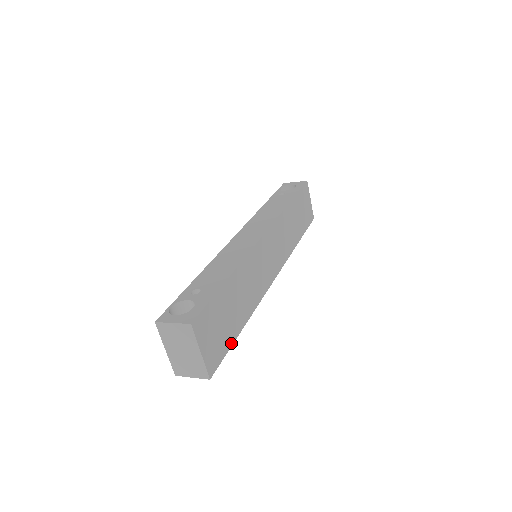
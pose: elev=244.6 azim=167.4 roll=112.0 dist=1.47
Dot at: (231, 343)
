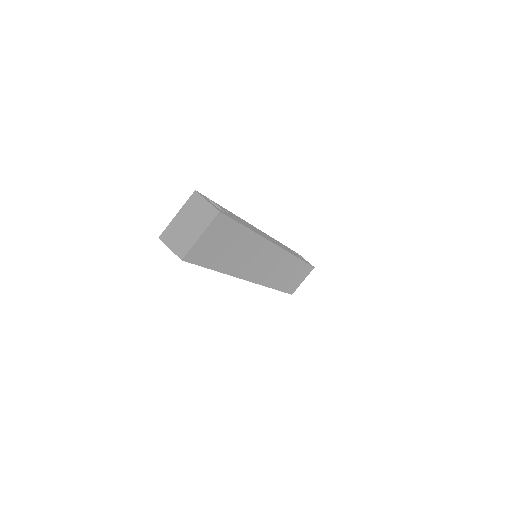
Dot at: (207, 265)
